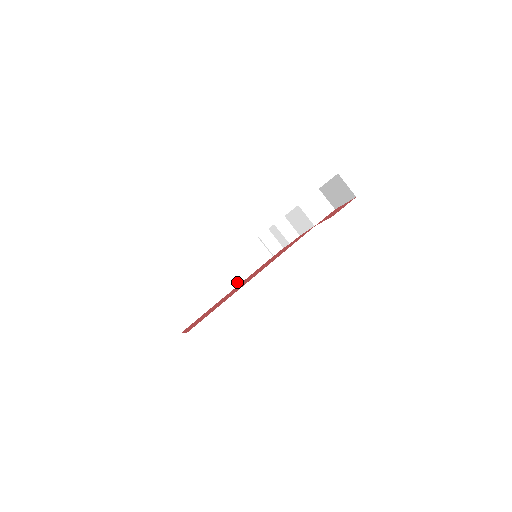
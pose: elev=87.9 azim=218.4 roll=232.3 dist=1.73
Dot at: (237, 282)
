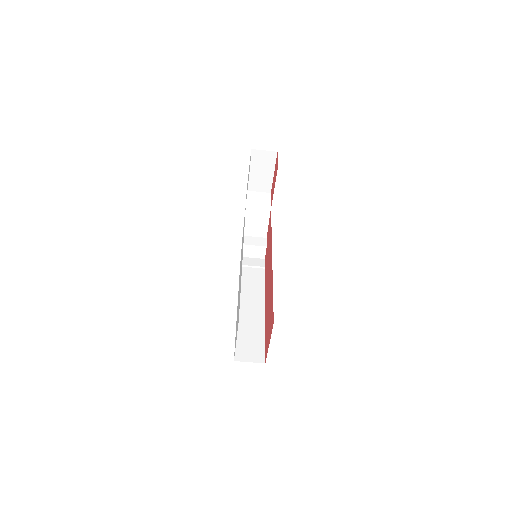
Dot at: (261, 300)
